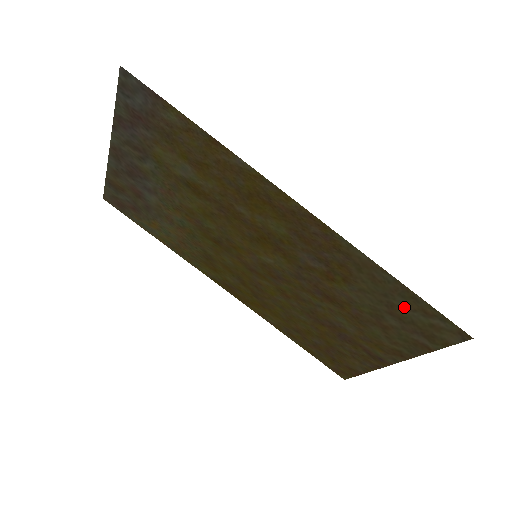
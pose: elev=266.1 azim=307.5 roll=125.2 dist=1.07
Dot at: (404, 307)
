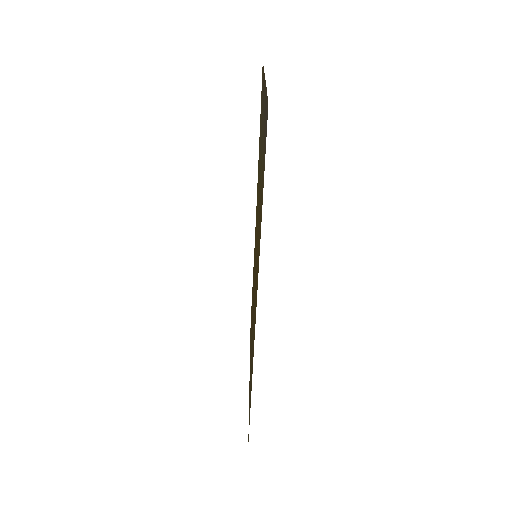
Dot at: occluded
